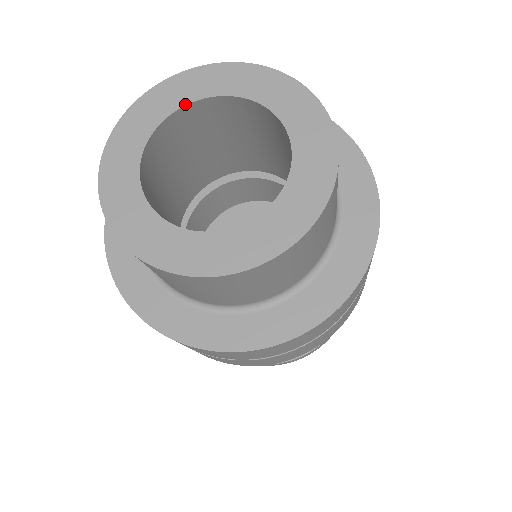
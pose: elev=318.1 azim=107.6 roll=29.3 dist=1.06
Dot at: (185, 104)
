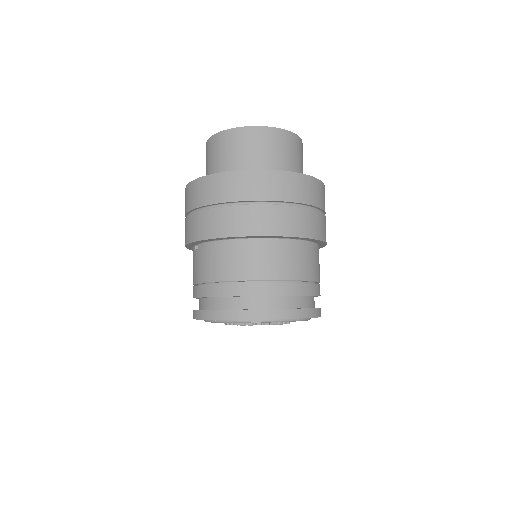
Dot at: occluded
